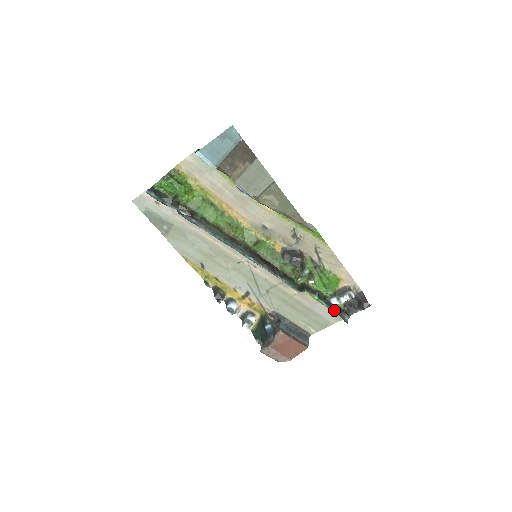
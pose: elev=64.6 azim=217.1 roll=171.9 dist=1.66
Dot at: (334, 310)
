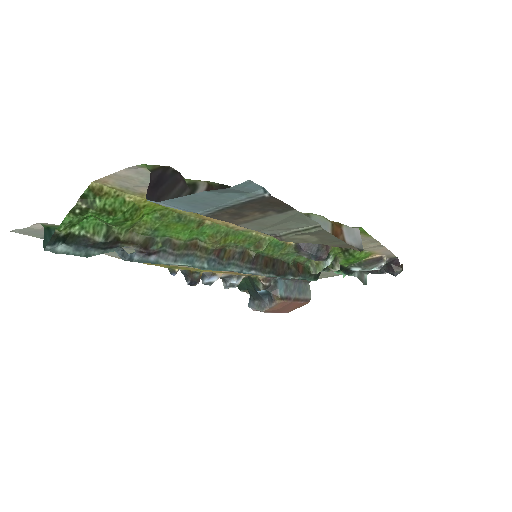
Dot at: (353, 274)
